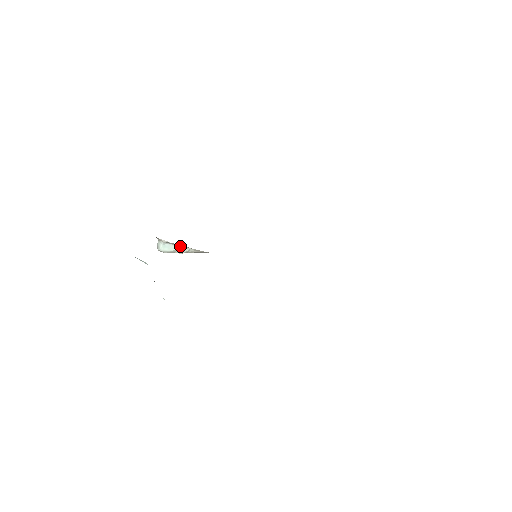
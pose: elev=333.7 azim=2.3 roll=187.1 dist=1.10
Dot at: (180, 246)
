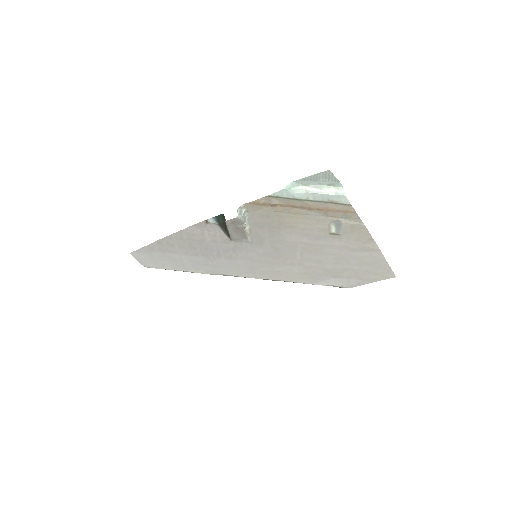
Dot at: (247, 219)
